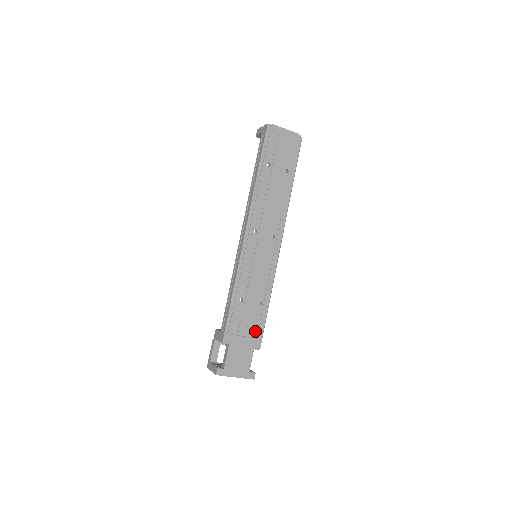
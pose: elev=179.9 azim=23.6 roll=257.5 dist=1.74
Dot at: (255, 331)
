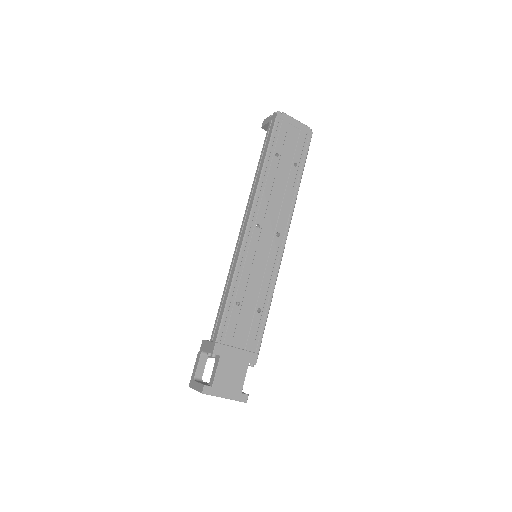
Dot at: (251, 343)
